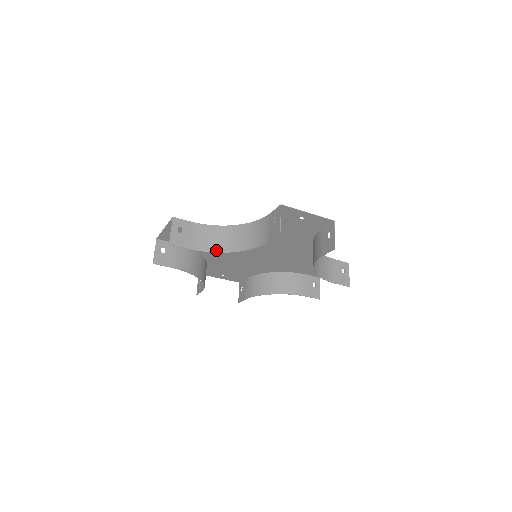
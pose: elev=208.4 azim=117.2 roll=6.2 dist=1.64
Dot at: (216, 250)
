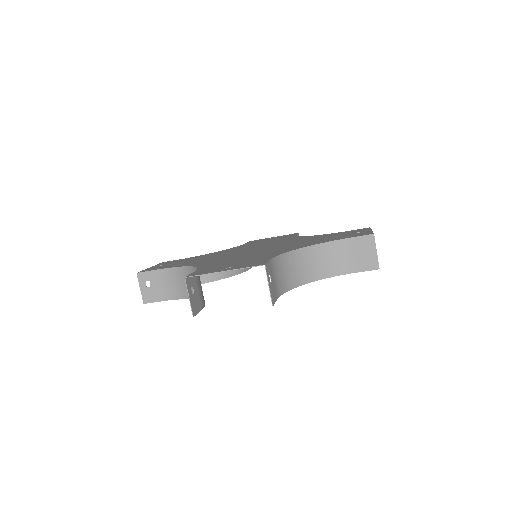
Dot at: (185, 296)
